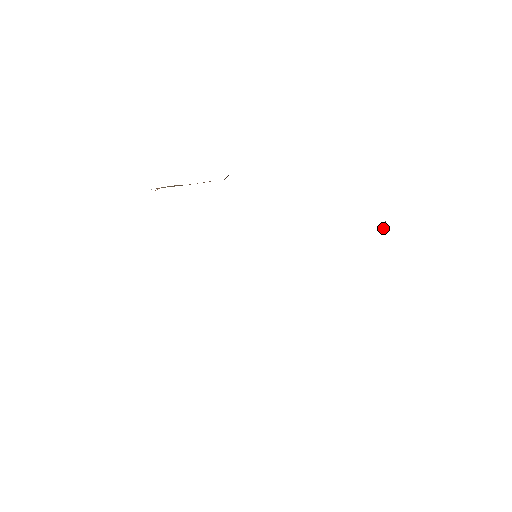
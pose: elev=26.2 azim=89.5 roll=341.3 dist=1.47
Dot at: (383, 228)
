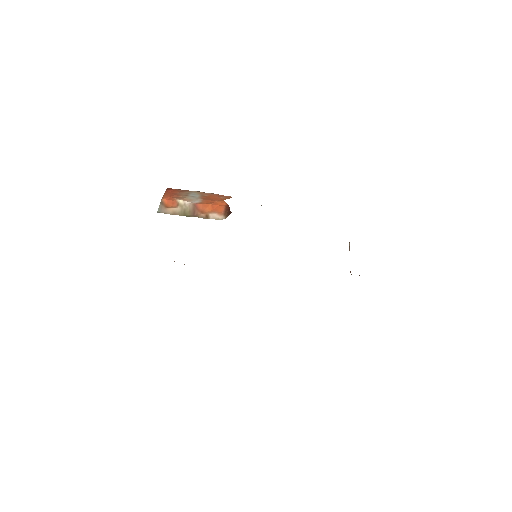
Dot at: (349, 246)
